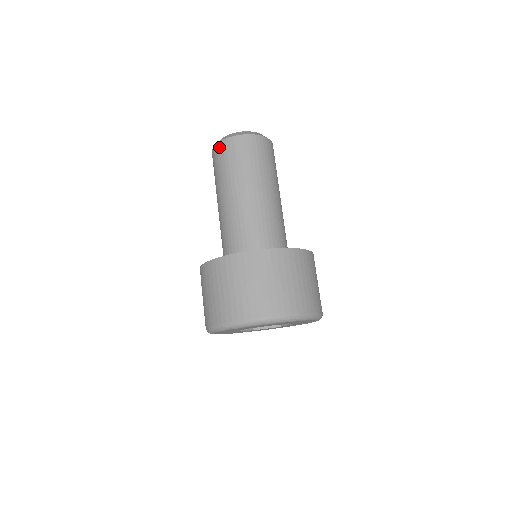
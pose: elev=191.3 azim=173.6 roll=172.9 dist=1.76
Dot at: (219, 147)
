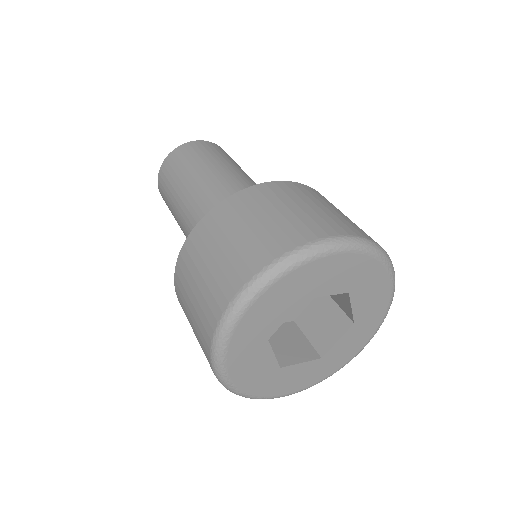
Dot at: (159, 187)
